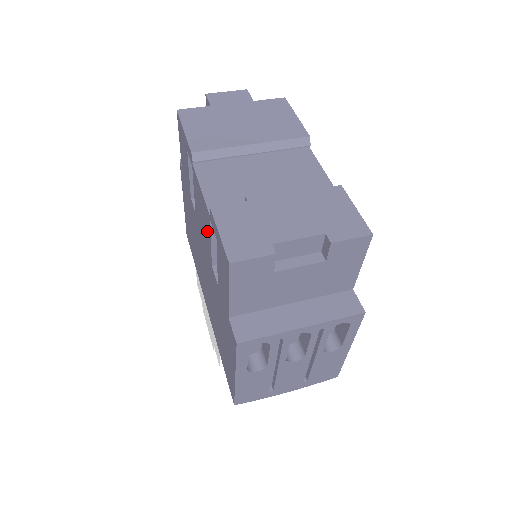
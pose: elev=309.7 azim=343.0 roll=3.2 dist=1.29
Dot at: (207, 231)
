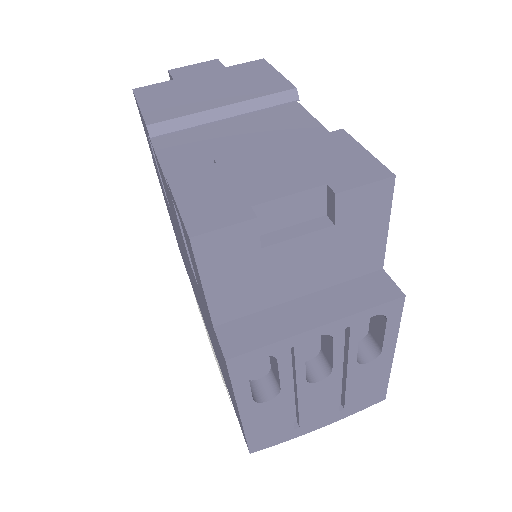
Dot at: (176, 219)
